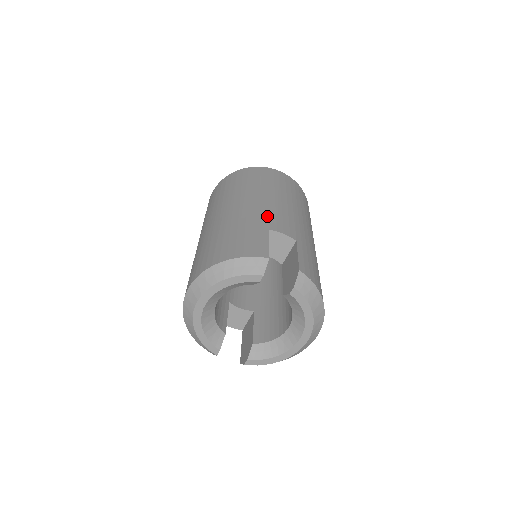
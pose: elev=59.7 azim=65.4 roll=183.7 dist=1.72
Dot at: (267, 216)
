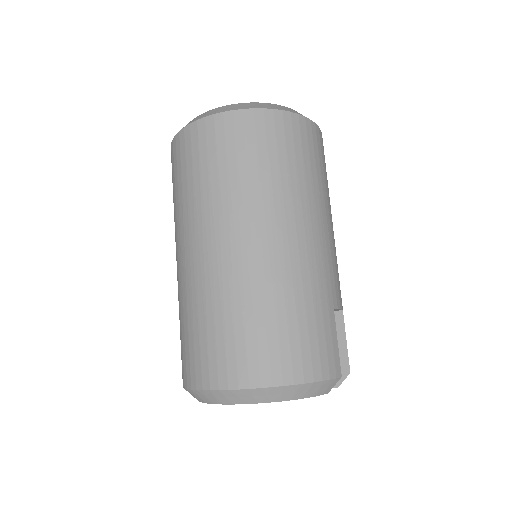
Dot at: (329, 275)
